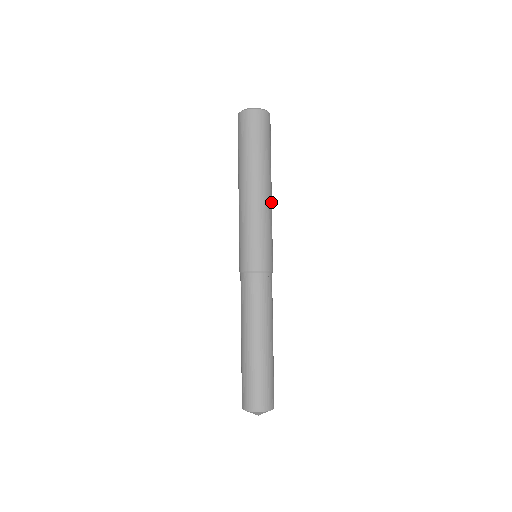
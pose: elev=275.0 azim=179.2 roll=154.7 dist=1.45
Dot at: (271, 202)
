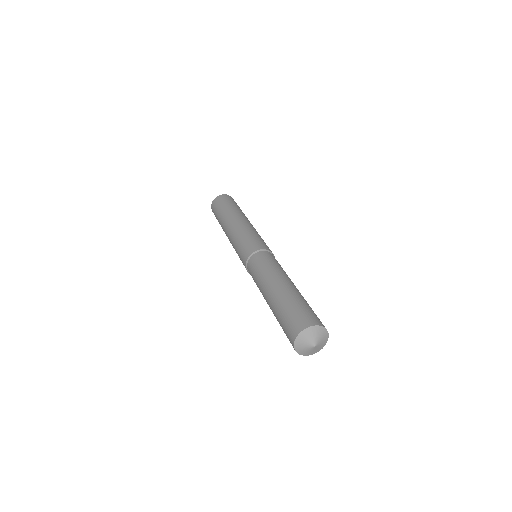
Dot at: occluded
